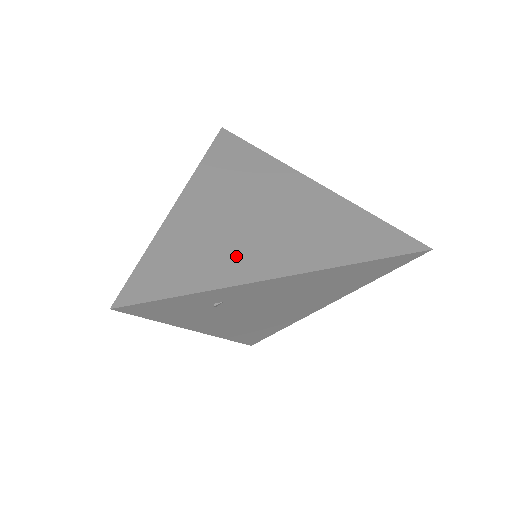
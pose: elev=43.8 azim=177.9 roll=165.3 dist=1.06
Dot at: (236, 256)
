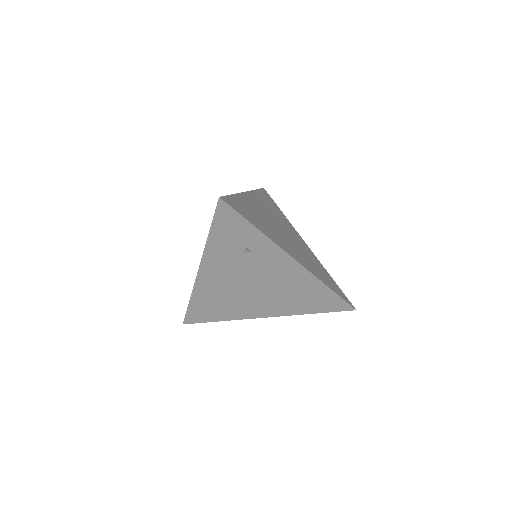
Dot at: (274, 234)
